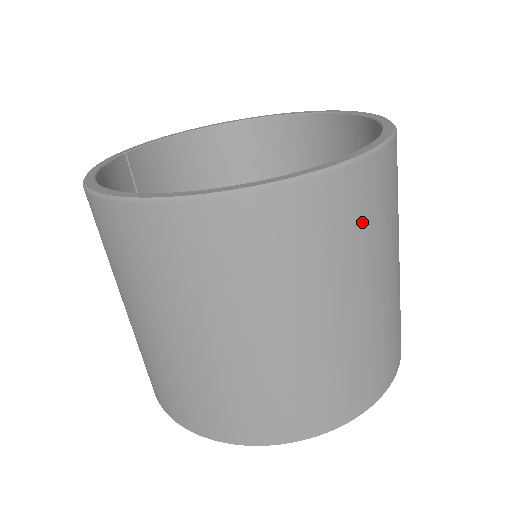
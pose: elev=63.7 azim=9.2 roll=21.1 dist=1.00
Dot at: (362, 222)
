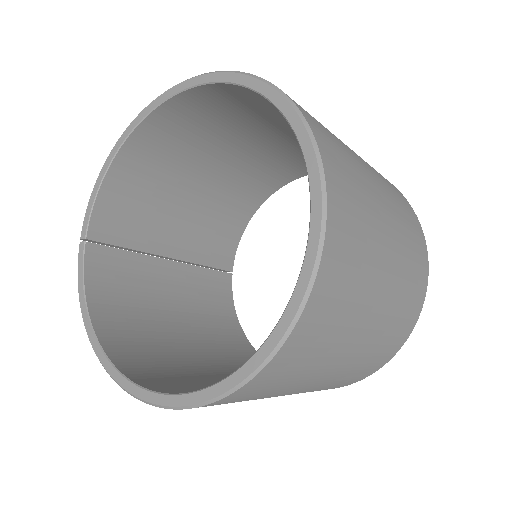
Dot at: (330, 326)
